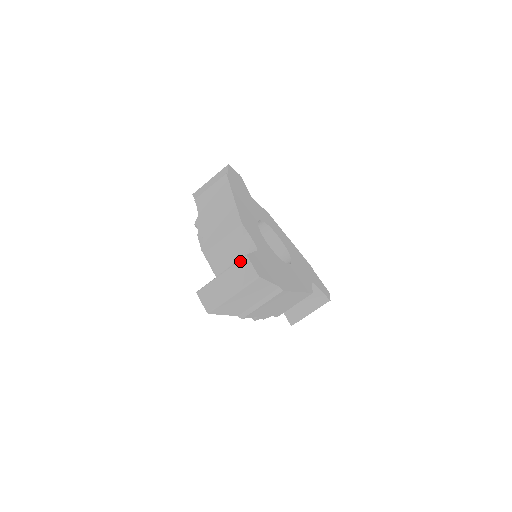
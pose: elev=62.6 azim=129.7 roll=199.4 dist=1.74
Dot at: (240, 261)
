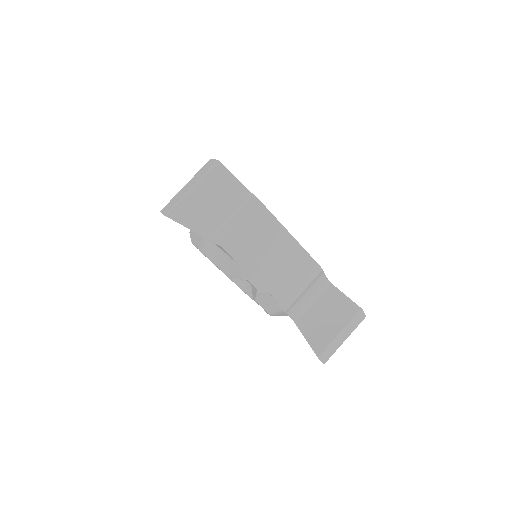
Dot at: (204, 166)
